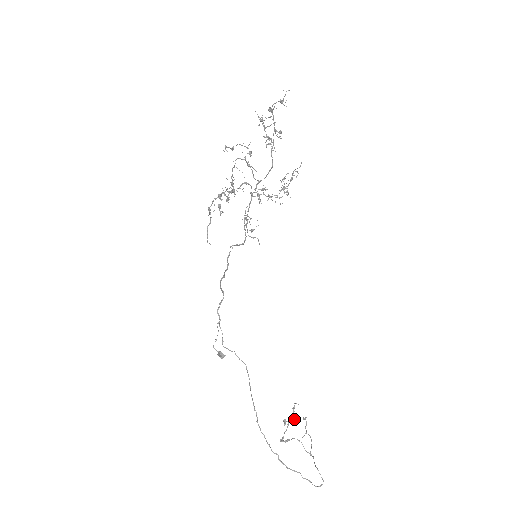
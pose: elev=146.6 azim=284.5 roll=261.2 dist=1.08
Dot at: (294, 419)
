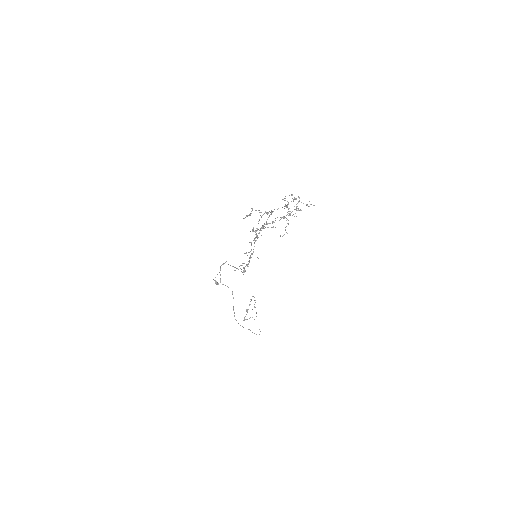
Dot at: occluded
